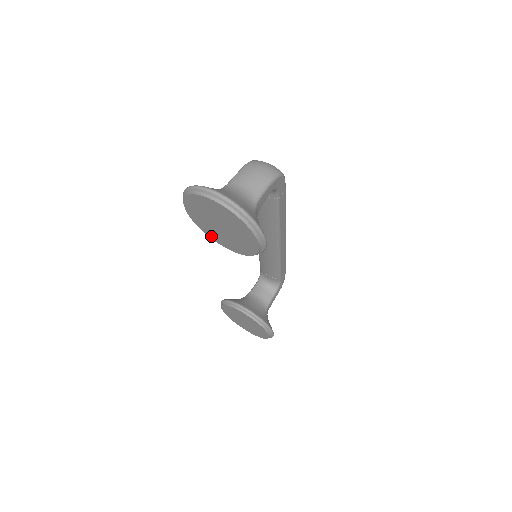
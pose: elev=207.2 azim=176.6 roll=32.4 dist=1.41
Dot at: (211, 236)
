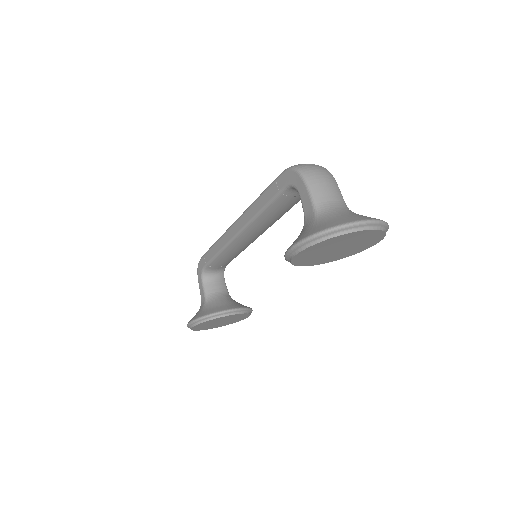
Dot at: (302, 264)
